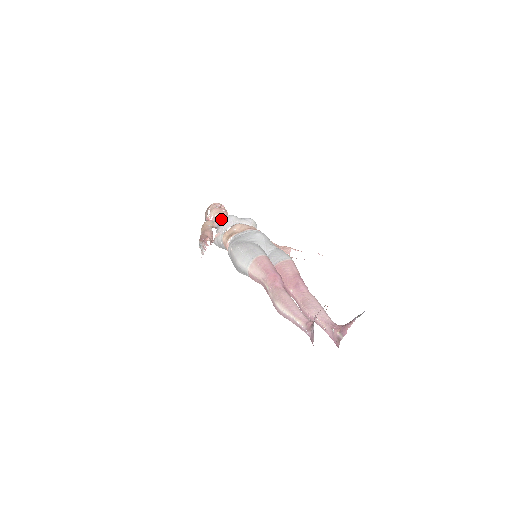
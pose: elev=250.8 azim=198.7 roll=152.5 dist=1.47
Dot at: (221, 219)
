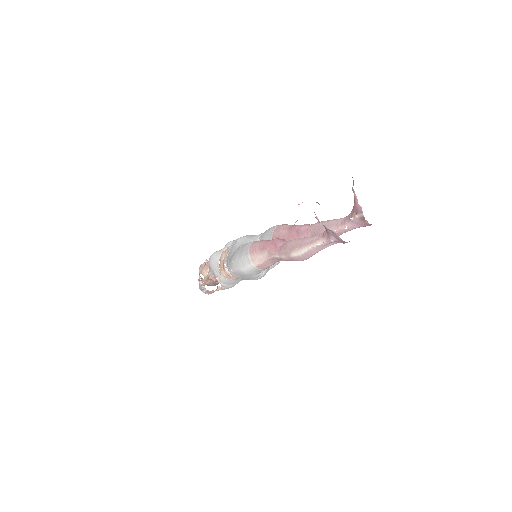
Dot at: occluded
